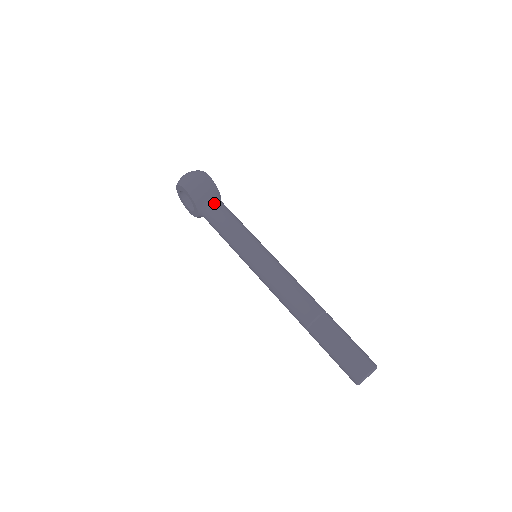
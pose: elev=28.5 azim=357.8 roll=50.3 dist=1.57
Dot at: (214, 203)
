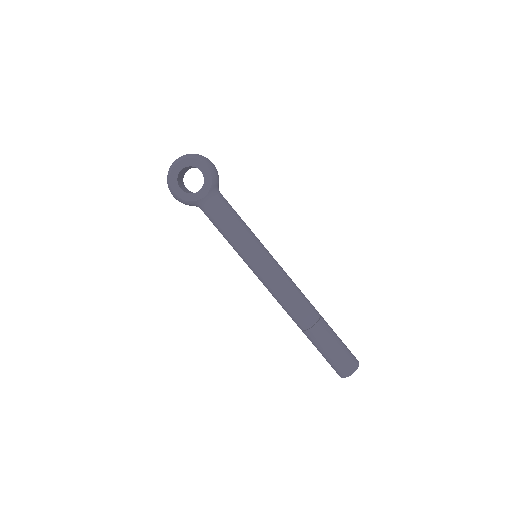
Dot at: occluded
